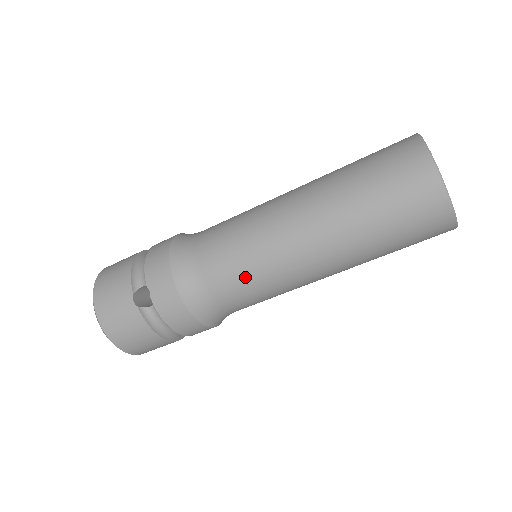
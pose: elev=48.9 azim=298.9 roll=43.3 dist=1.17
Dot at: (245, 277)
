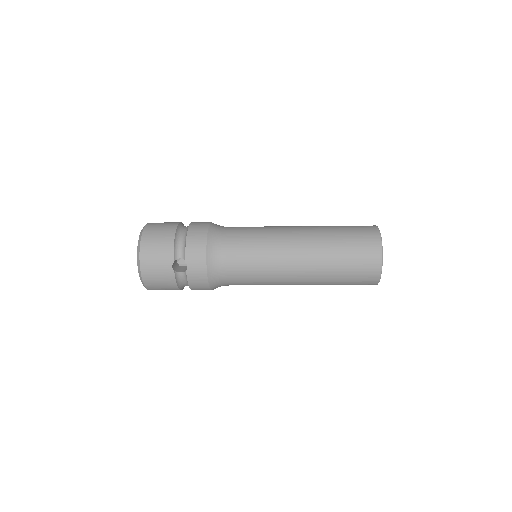
Dot at: (252, 276)
